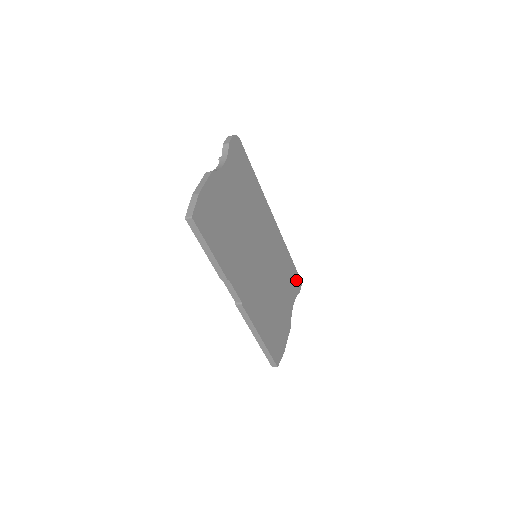
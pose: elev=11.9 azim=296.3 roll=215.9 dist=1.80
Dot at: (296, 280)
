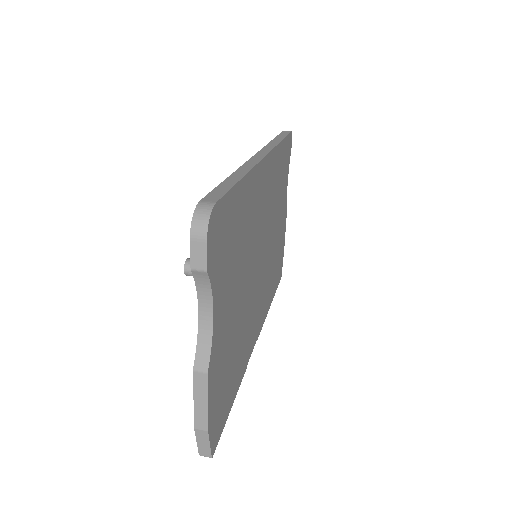
Dot at: (288, 148)
